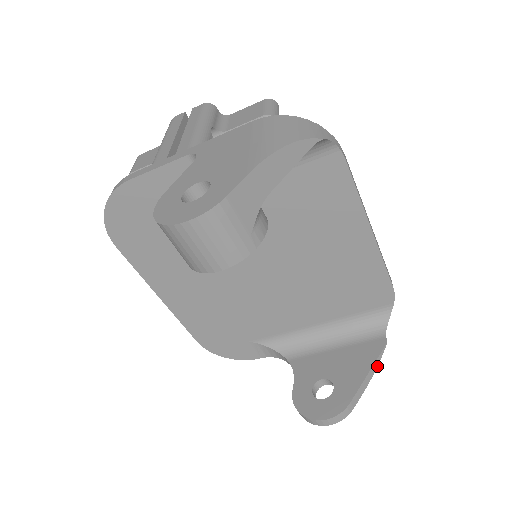
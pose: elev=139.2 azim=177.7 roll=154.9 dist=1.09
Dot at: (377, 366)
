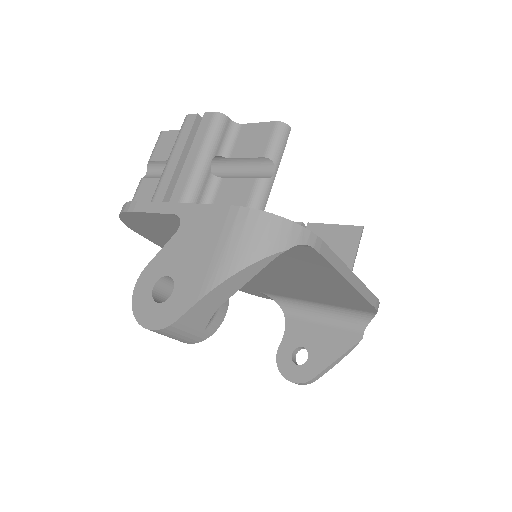
Dot at: occluded
